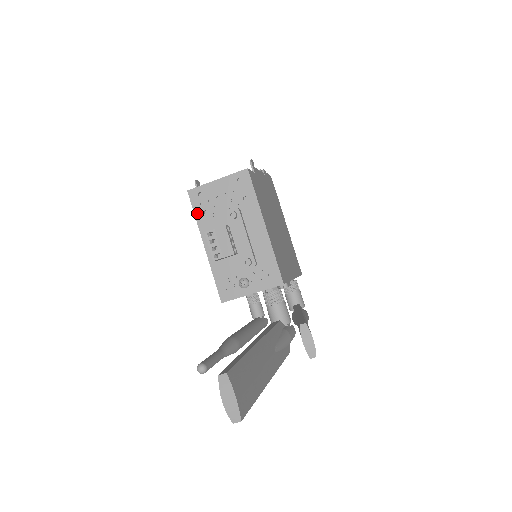
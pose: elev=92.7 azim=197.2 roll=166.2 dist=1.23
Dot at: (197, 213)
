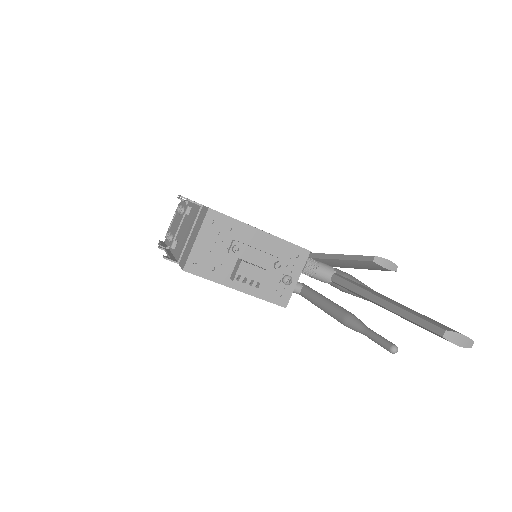
Dot at: (207, 276)
